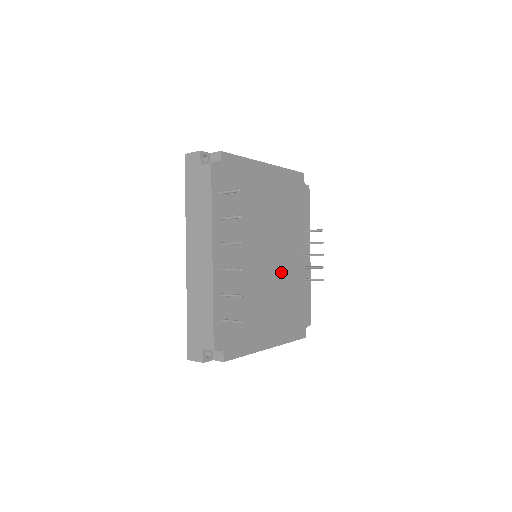
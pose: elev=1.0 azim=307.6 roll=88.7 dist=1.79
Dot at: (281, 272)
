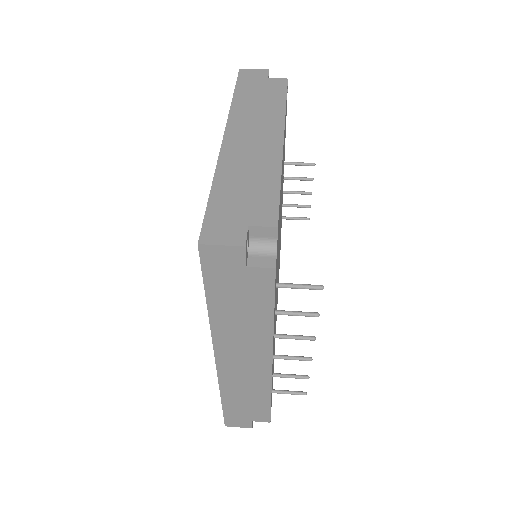
Dot at: occluded
